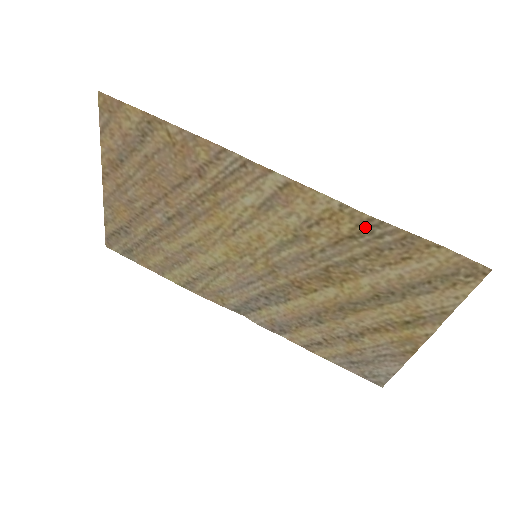
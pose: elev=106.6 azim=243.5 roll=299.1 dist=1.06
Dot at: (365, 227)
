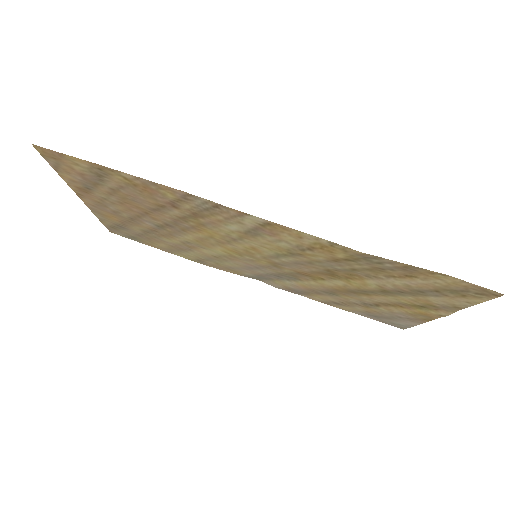
Dot at: (361, 257)
